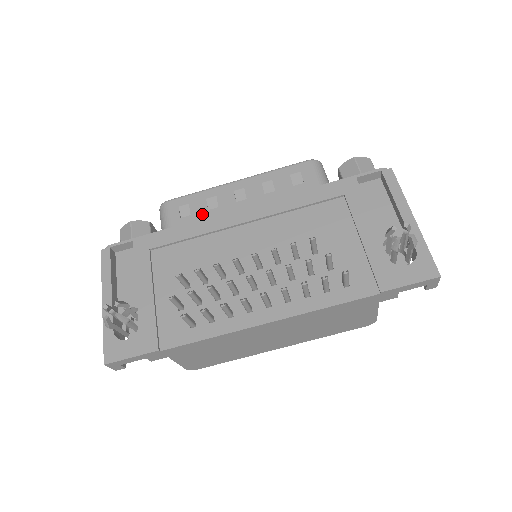
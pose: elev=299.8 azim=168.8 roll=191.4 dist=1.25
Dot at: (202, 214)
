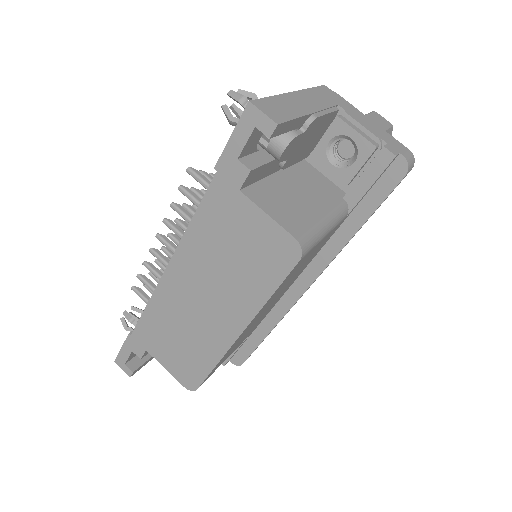
Dot at: occluded
